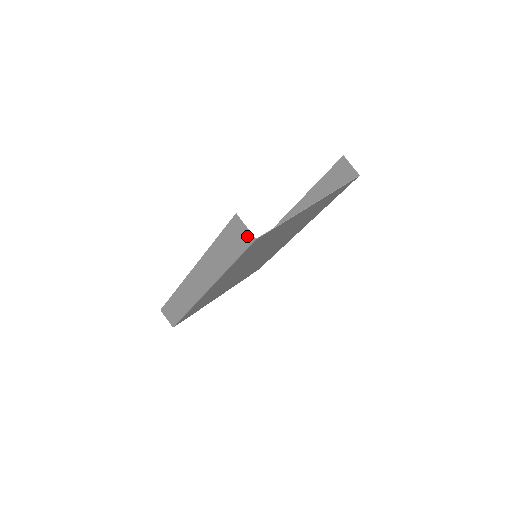
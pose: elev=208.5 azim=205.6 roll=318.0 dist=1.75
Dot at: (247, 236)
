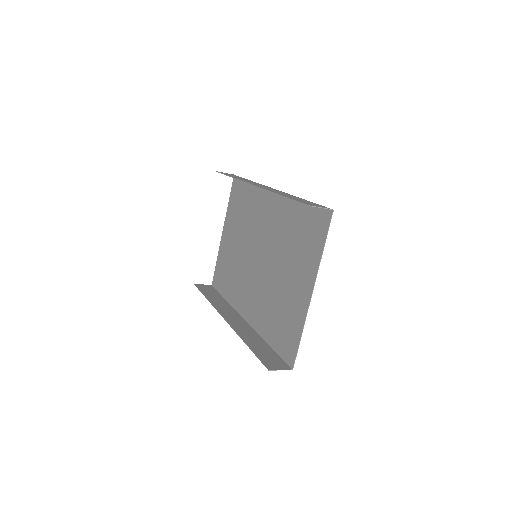
Dot at: (283, 367)
